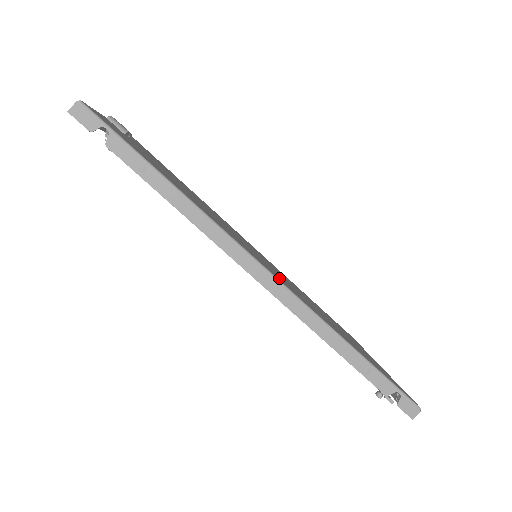
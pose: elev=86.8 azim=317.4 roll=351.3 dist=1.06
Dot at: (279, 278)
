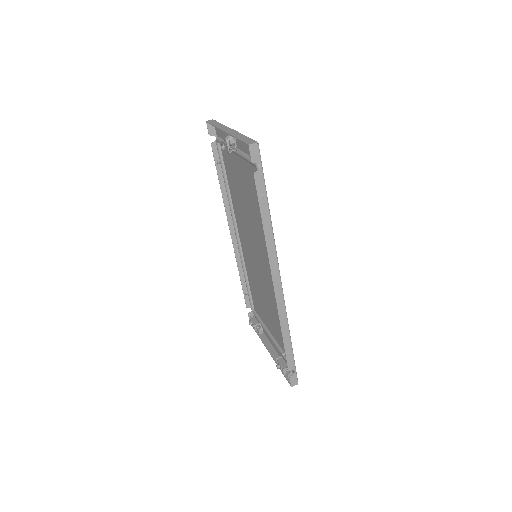
Dot at: occluded
